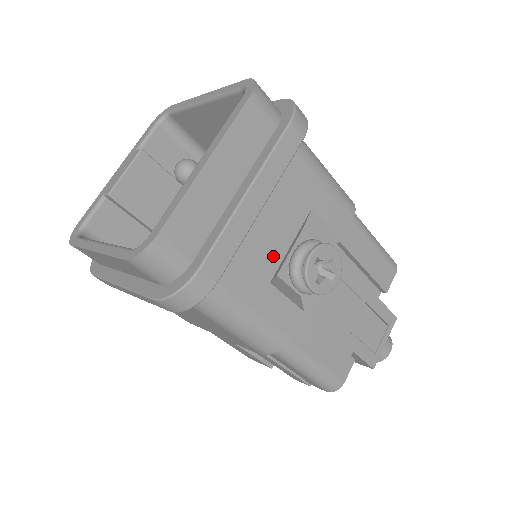
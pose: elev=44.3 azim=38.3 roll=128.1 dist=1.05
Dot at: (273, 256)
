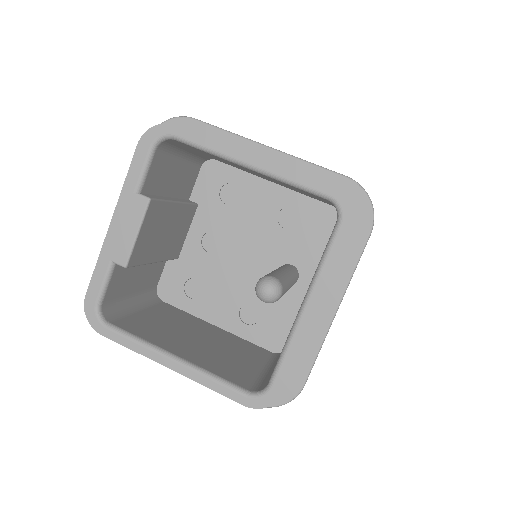
Dot at: occluded
